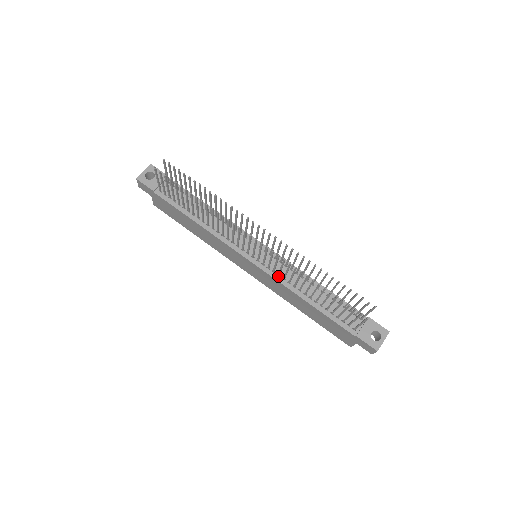
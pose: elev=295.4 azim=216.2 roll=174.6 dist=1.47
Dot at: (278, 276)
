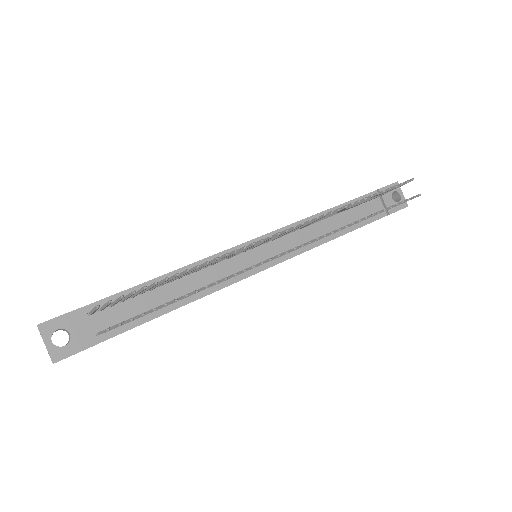
Dot at: (300, 248)
